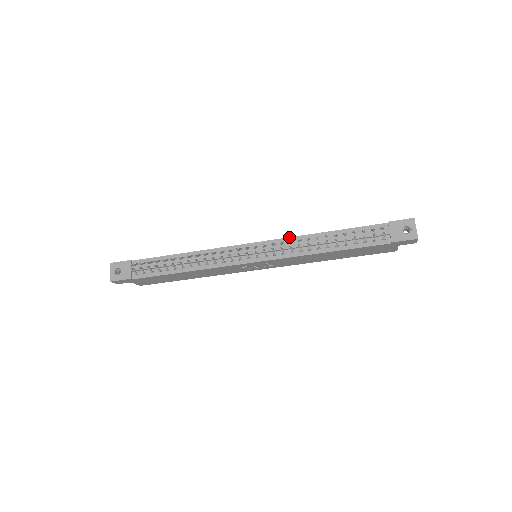
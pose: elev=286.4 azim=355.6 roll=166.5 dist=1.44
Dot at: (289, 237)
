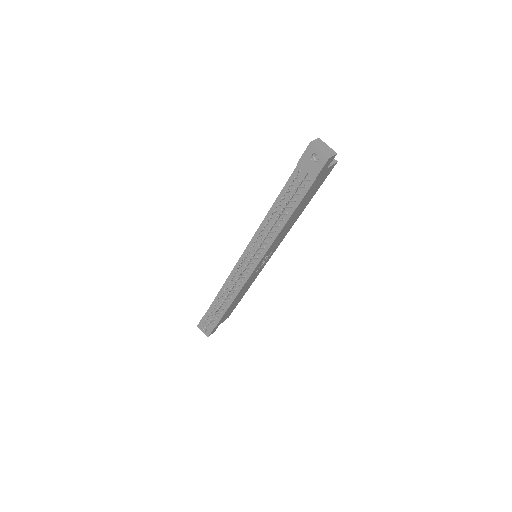
Dot at: (255, 232)
